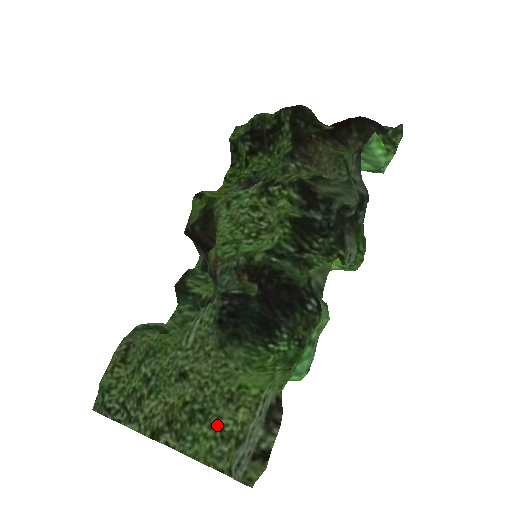
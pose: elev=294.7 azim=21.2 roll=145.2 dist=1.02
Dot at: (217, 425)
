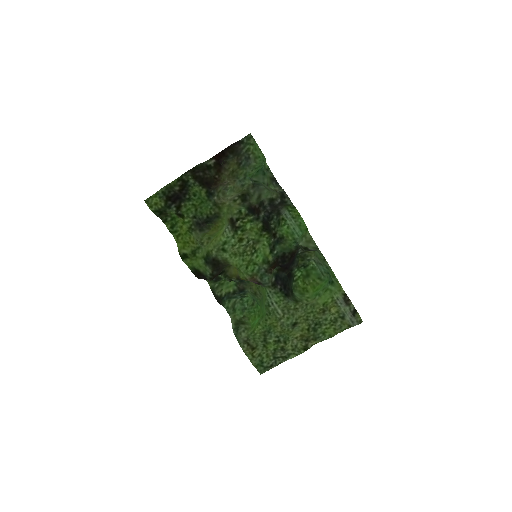
Dot at: (328, 322)
